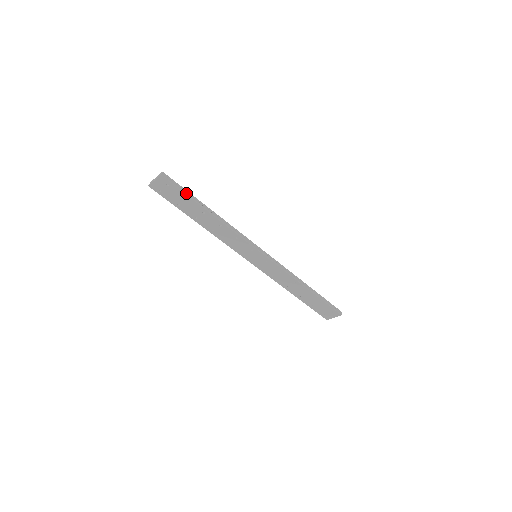
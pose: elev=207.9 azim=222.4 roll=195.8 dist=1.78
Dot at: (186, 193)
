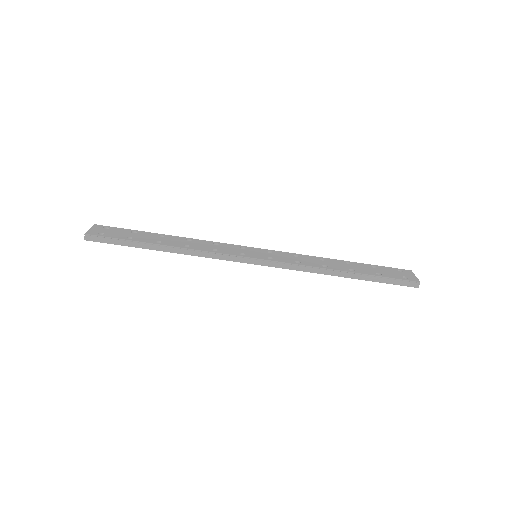
Dot at: (122, 244)
